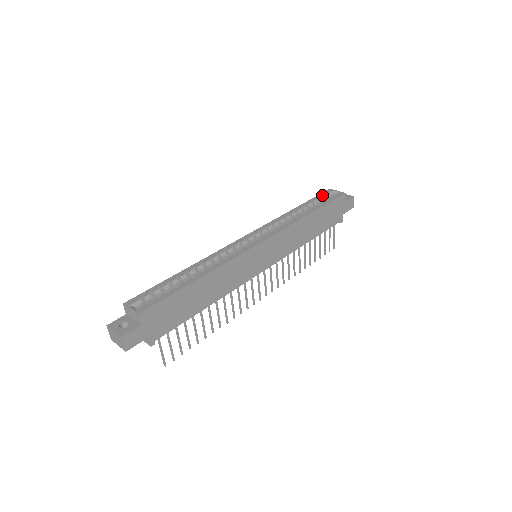
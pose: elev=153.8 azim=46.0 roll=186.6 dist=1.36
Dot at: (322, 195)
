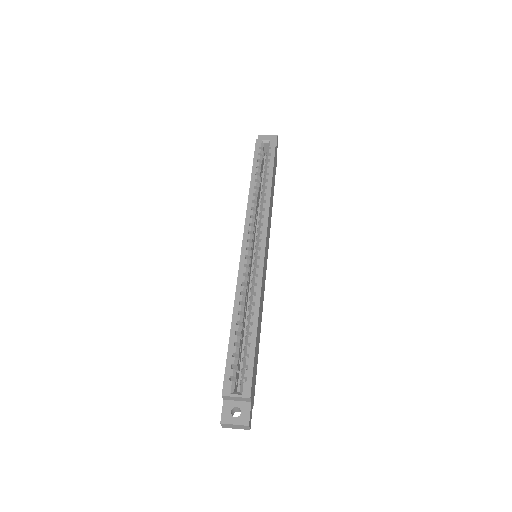
Dot at: (258, 152)
